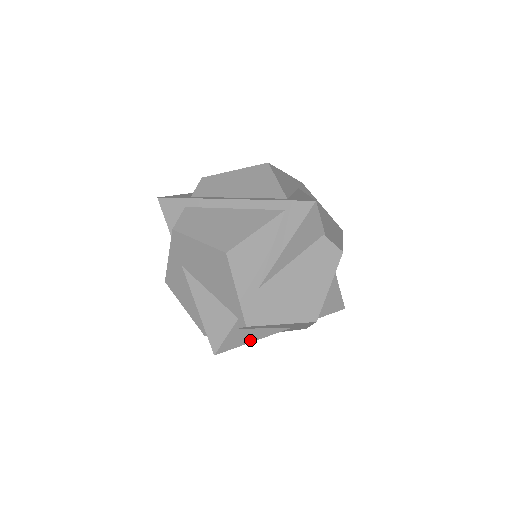
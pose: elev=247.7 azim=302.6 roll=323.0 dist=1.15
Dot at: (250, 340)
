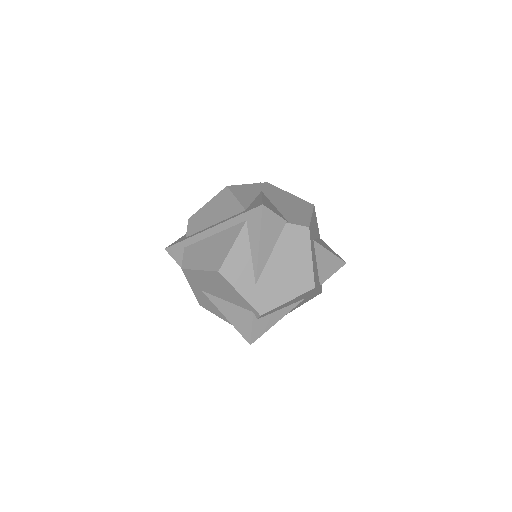
Dot at: (274, 322)
